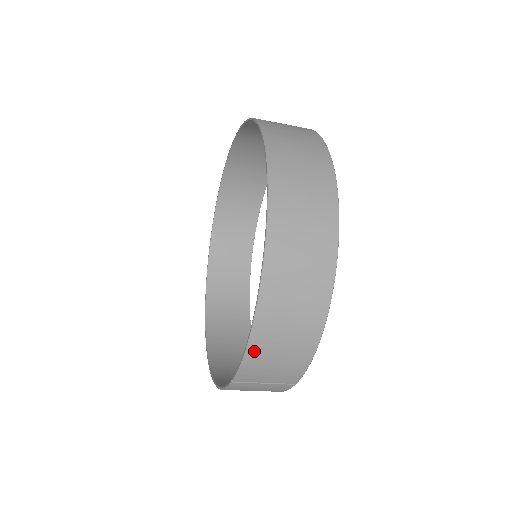
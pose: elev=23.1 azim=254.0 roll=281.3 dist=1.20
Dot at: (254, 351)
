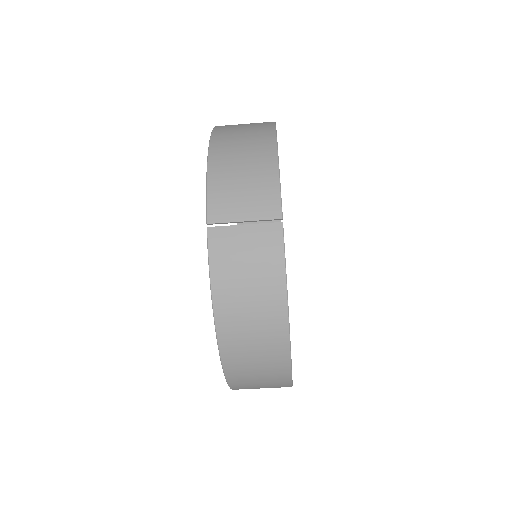
Dot at: (215, 171)
